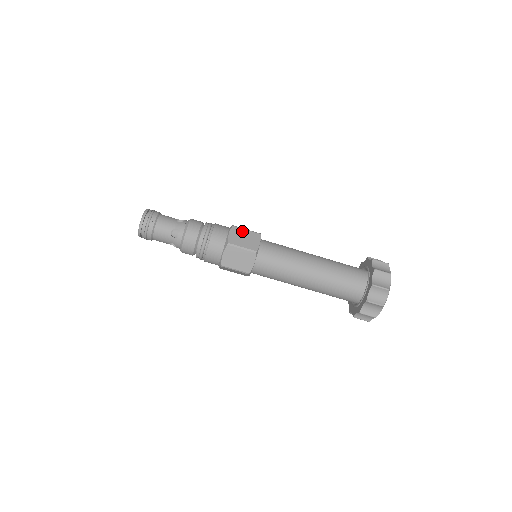
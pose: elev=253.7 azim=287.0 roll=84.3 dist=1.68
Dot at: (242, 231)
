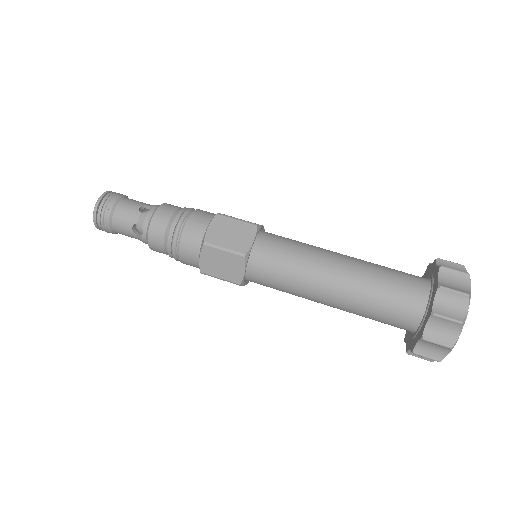
Dot at: occluded
